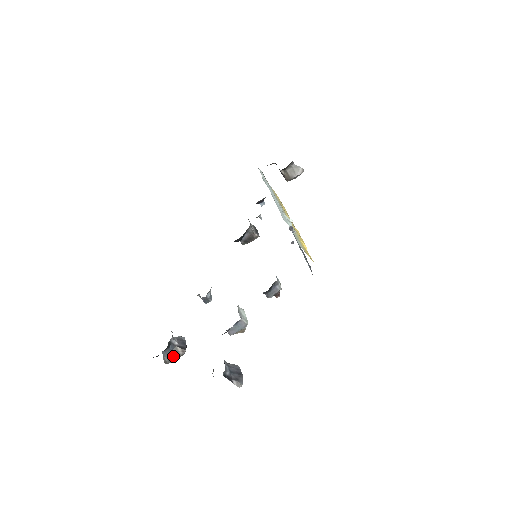
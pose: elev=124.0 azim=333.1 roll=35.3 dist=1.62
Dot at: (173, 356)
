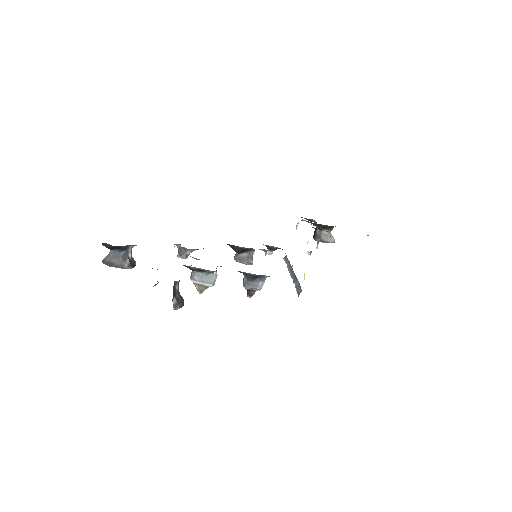
Dot at: (117, 262)
